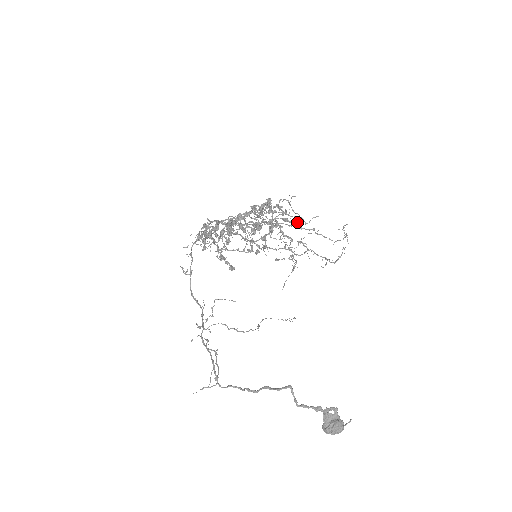
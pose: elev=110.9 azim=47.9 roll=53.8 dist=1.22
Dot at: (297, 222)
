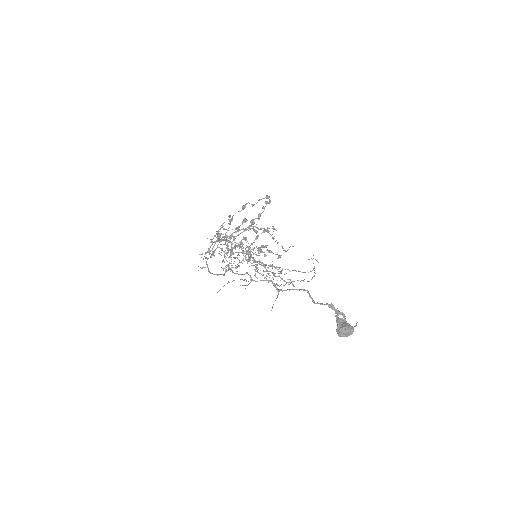
Dot at: (278, 255)
